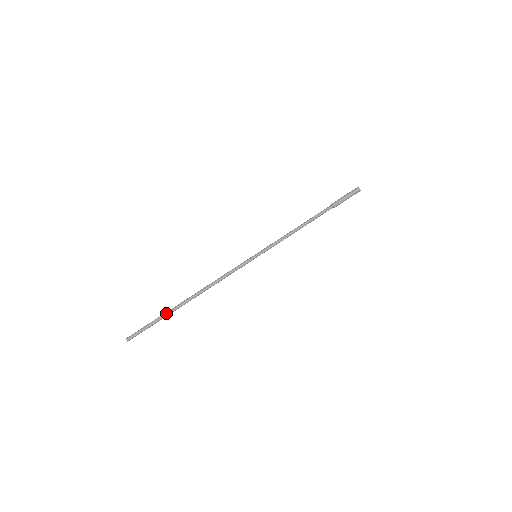
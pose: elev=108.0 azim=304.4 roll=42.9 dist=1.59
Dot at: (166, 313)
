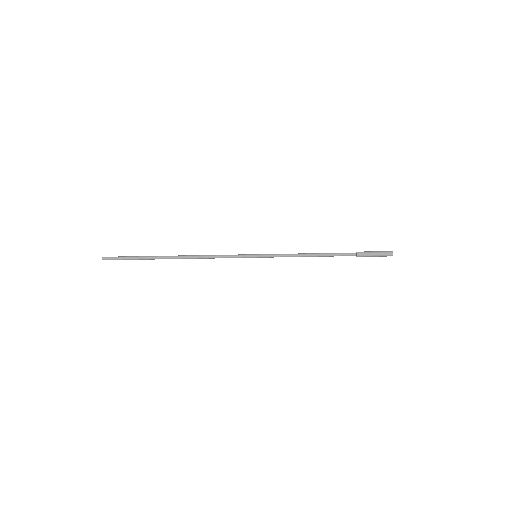
Dot at: (148, 257)
